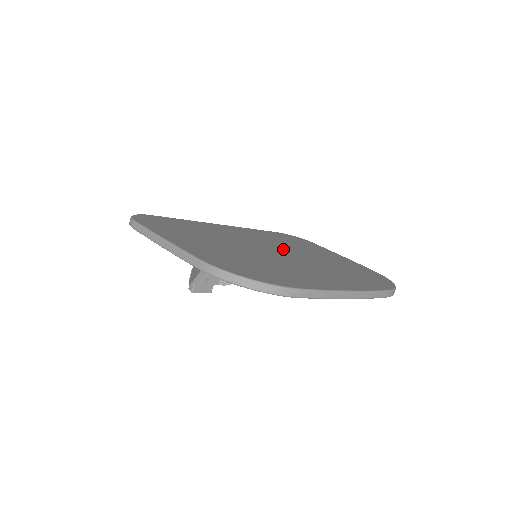
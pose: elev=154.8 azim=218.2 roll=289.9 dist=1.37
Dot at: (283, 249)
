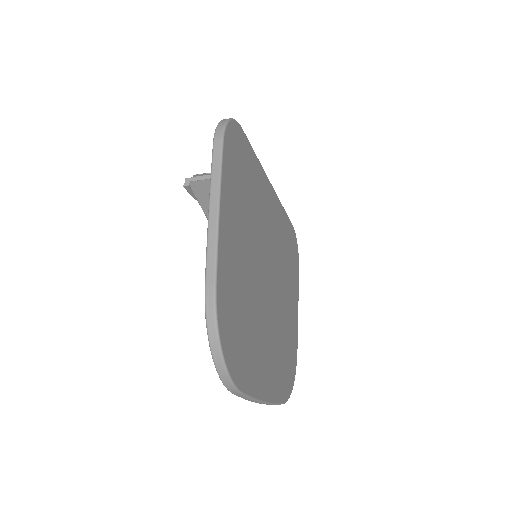
Dot at: (277, 277)
